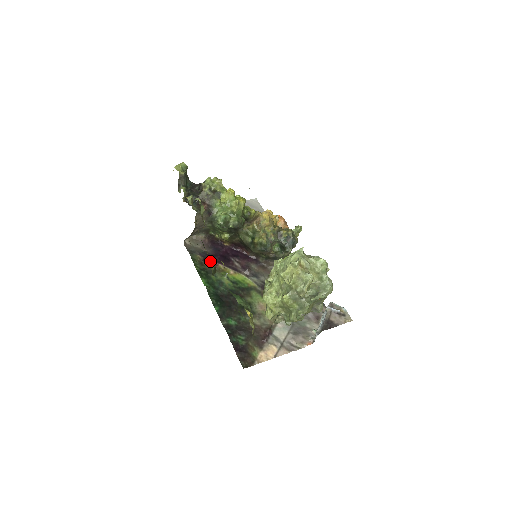
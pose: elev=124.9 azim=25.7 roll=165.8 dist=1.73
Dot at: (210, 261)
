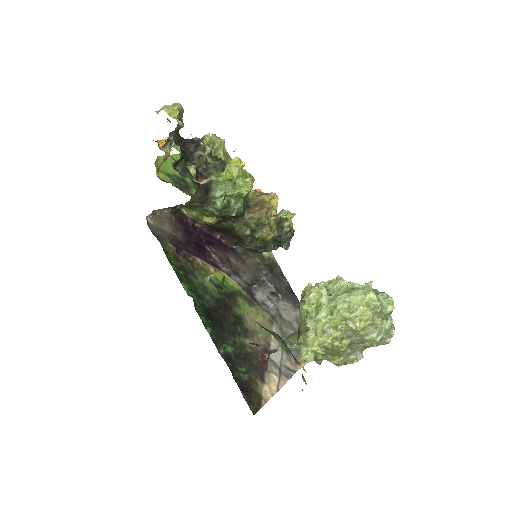
Dot at: occluded
